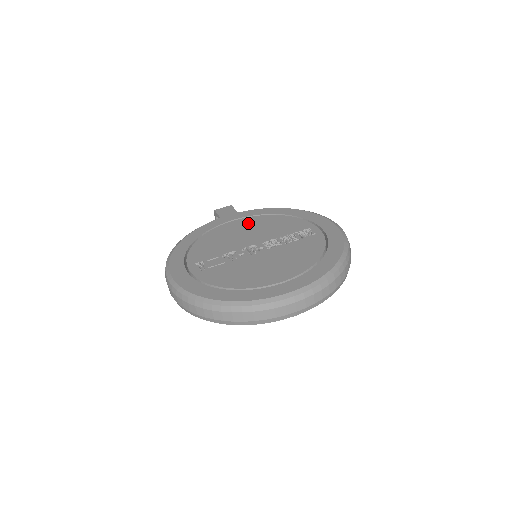
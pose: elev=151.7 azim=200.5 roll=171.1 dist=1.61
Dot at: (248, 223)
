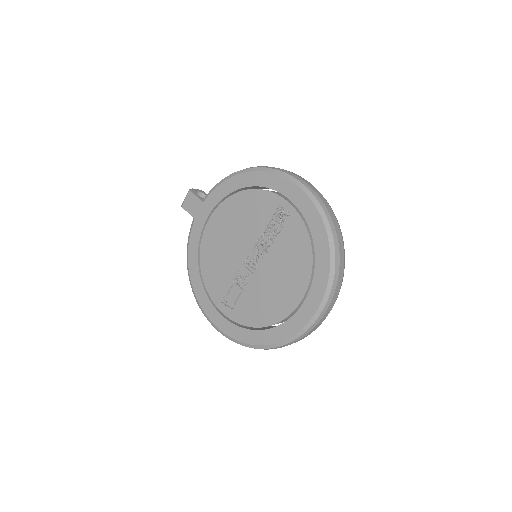
Dot at: (223, 219)
